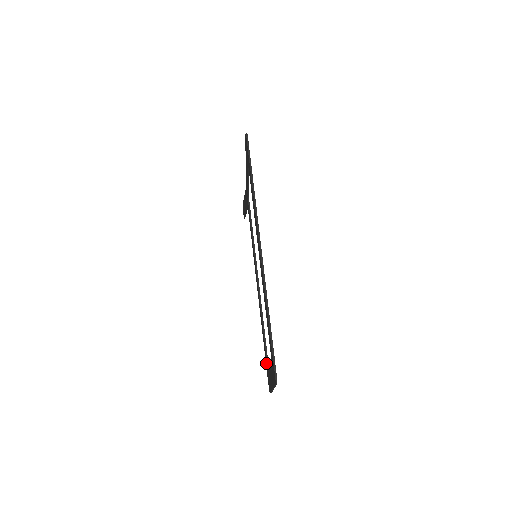
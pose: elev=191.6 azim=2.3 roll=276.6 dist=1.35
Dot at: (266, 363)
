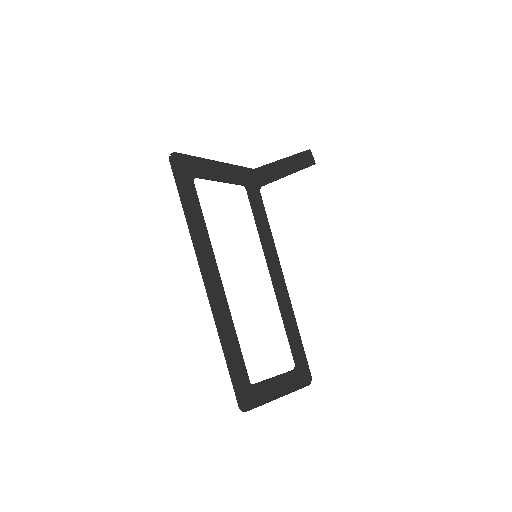
Dot at: (299, 357)
